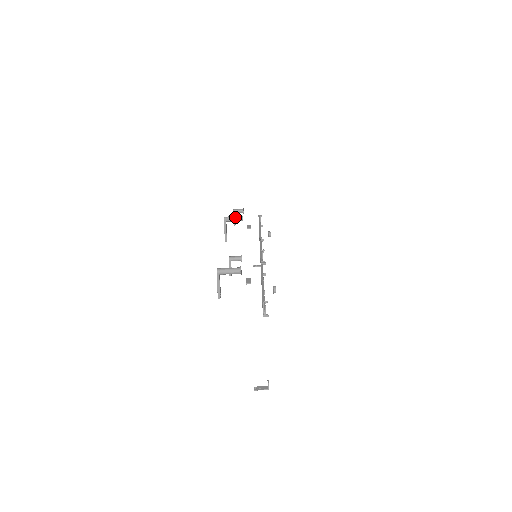
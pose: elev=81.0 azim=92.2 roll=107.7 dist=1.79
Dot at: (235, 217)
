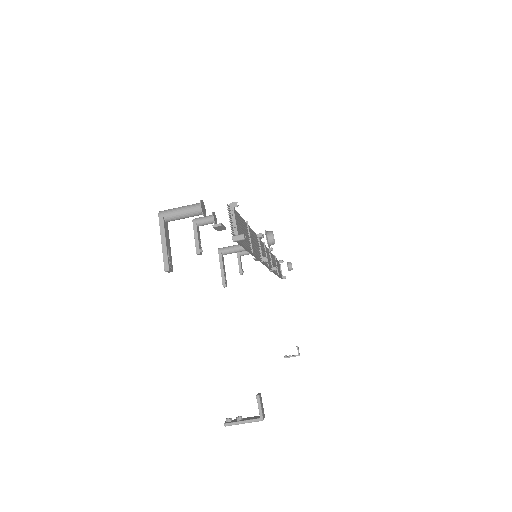
Dot at: (234, 245)
